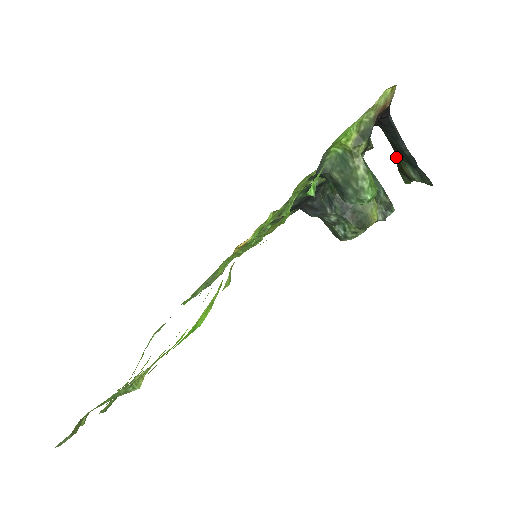
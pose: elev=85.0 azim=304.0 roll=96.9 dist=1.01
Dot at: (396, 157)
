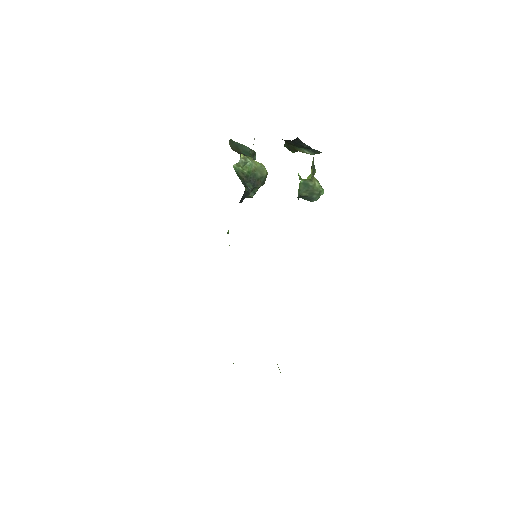
Dot at: (291, 147)
